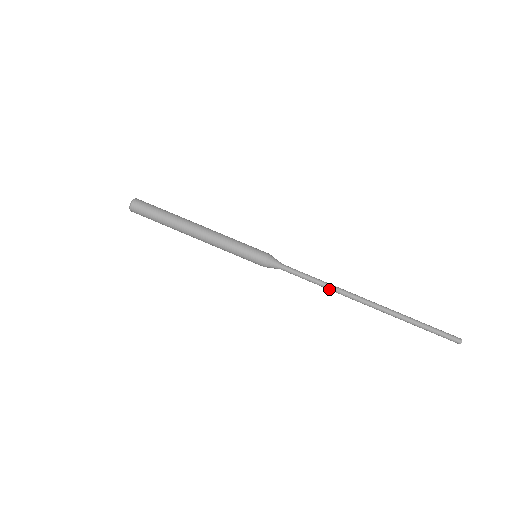
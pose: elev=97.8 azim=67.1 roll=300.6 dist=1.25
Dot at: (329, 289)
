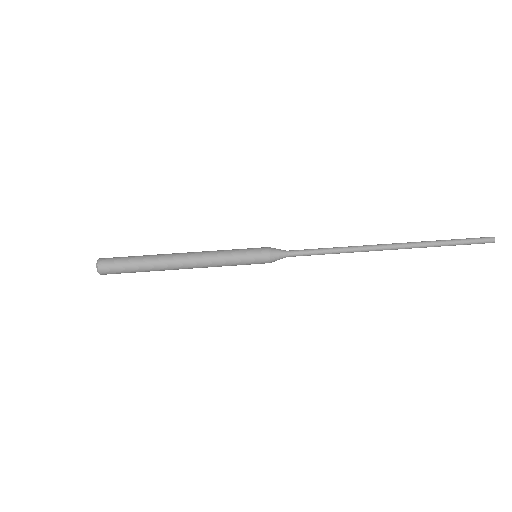
Dot at: (345, 250)
